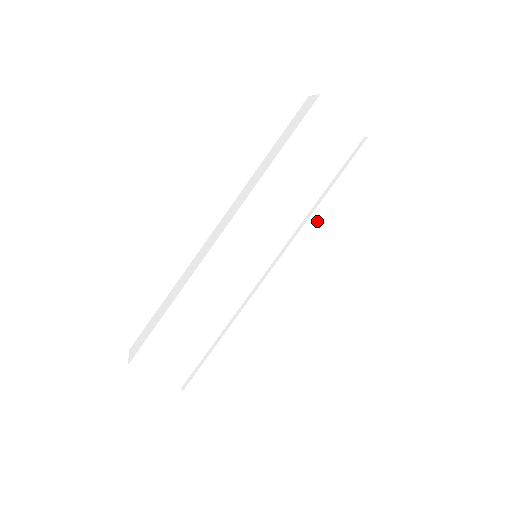
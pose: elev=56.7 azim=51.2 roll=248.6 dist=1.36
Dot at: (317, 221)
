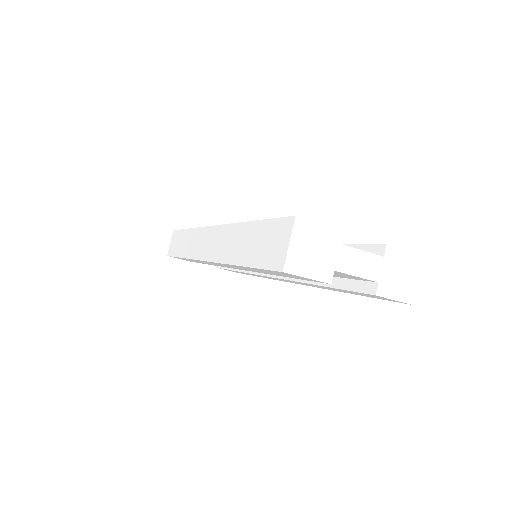
Dot at: occluded
